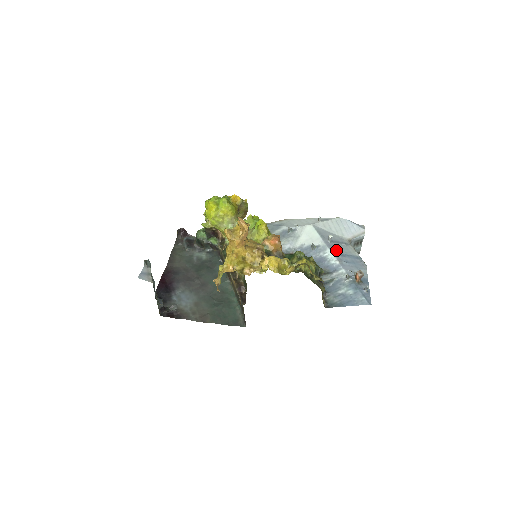
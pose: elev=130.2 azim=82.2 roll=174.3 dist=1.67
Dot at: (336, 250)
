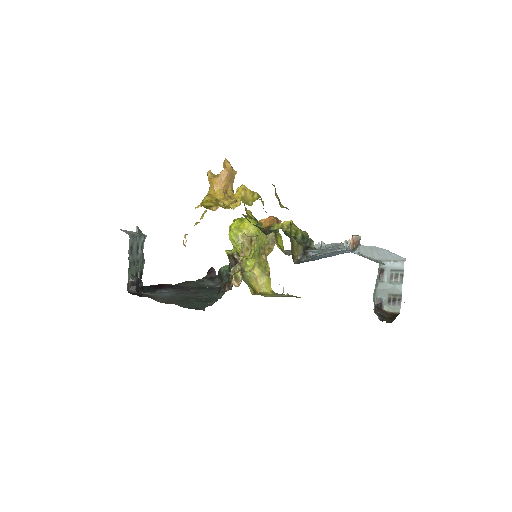
Dot at: (345, 240)
